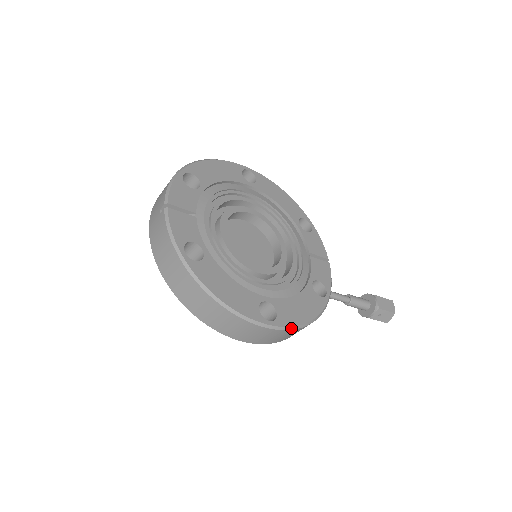
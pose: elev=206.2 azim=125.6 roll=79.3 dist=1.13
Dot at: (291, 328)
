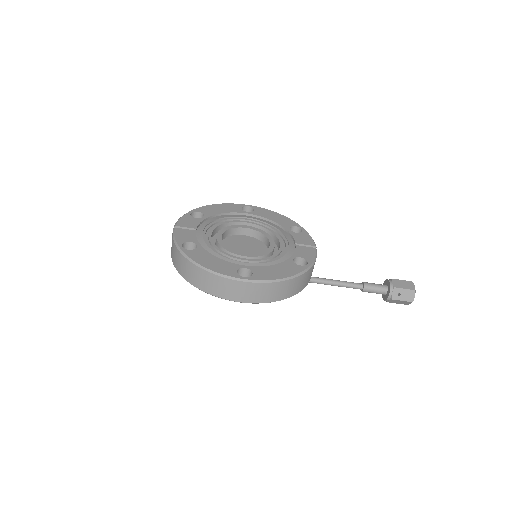
Dot at: (265, 281)
